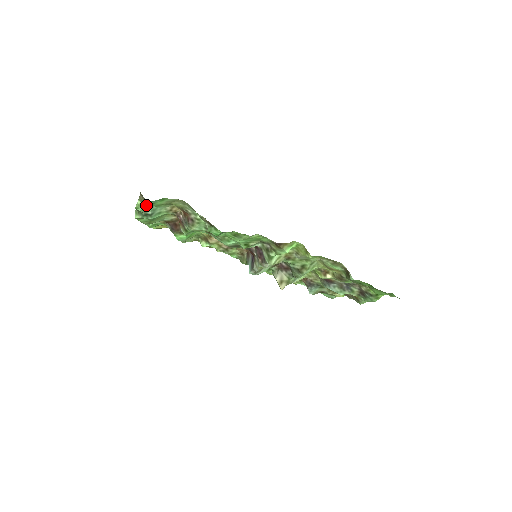
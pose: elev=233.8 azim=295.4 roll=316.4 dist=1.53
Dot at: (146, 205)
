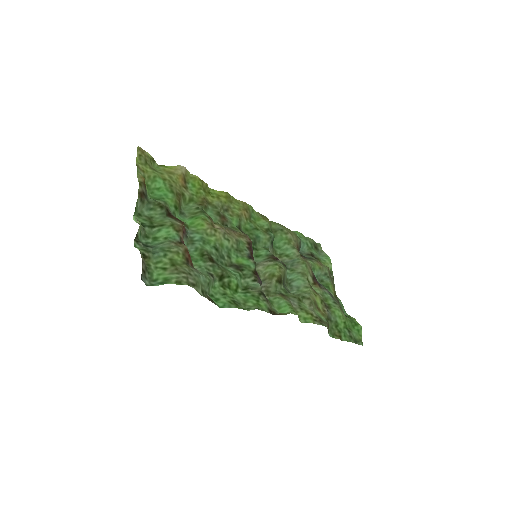
Dot at: (147, 251)
